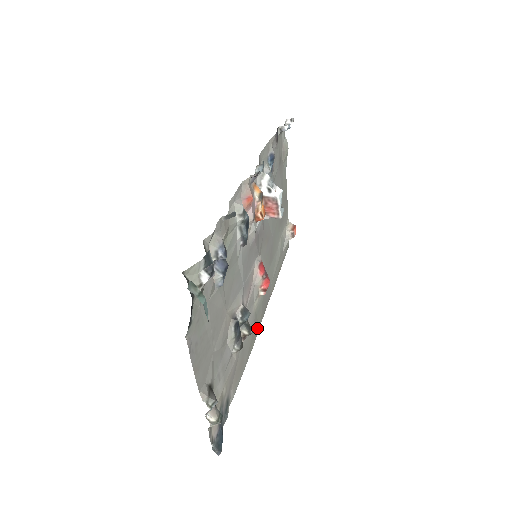
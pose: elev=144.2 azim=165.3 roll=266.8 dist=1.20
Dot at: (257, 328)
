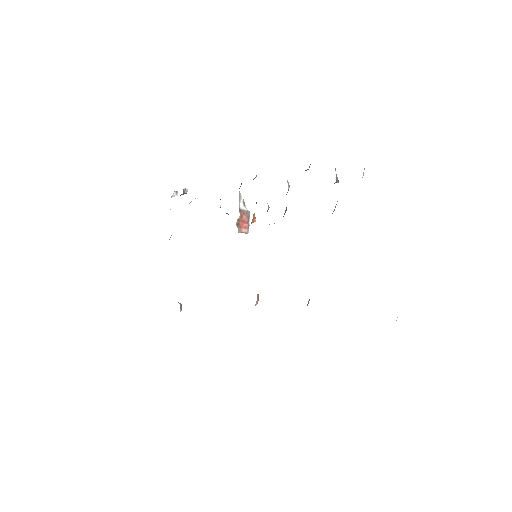
Dot at: occluded
